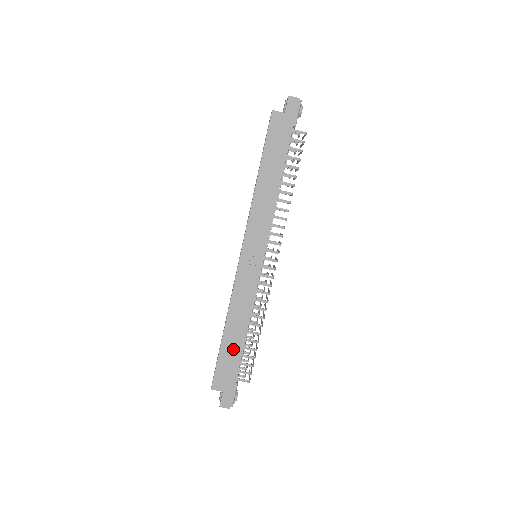
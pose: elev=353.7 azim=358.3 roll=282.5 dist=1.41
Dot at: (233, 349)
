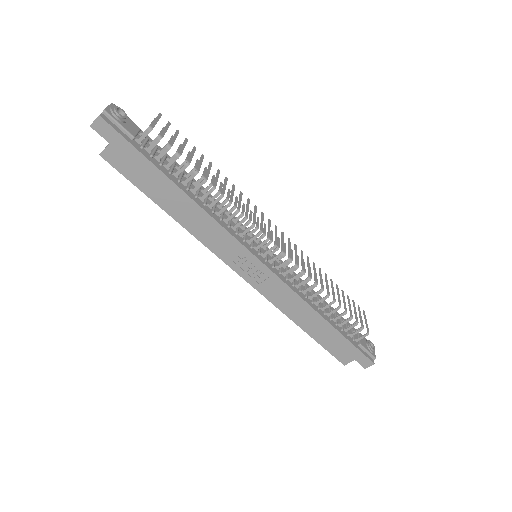
Dot at: (325, 333)
